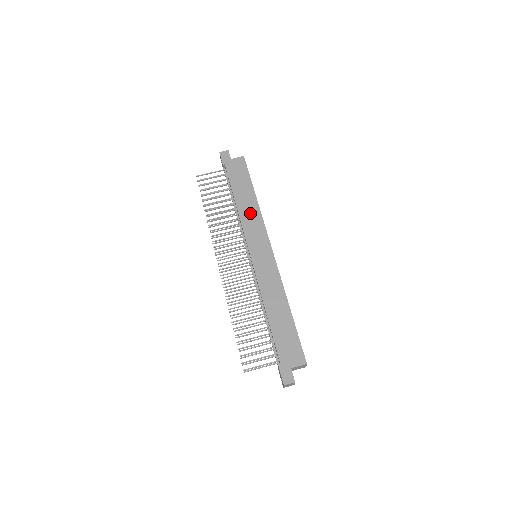
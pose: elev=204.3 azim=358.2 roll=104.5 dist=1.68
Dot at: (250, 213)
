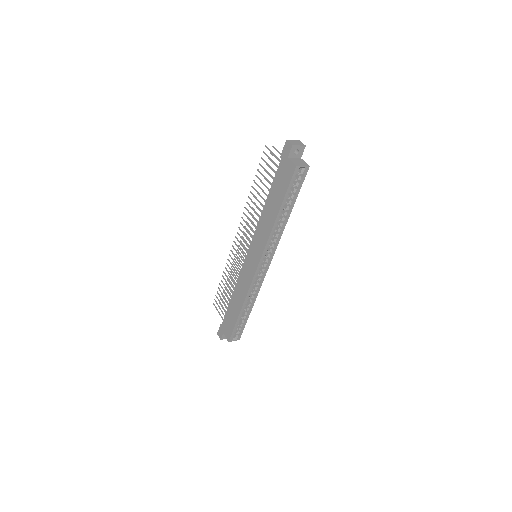
Dot at: (265, 225)
